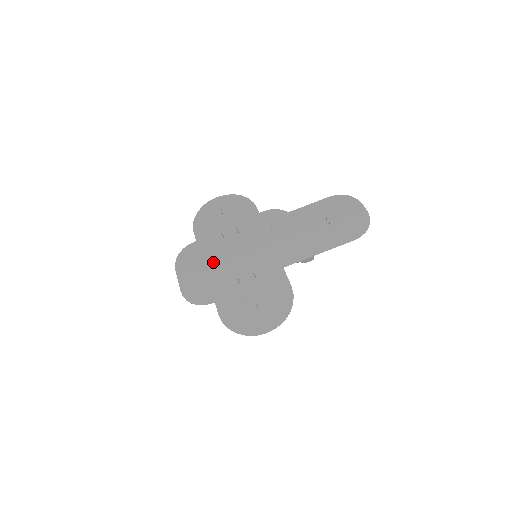
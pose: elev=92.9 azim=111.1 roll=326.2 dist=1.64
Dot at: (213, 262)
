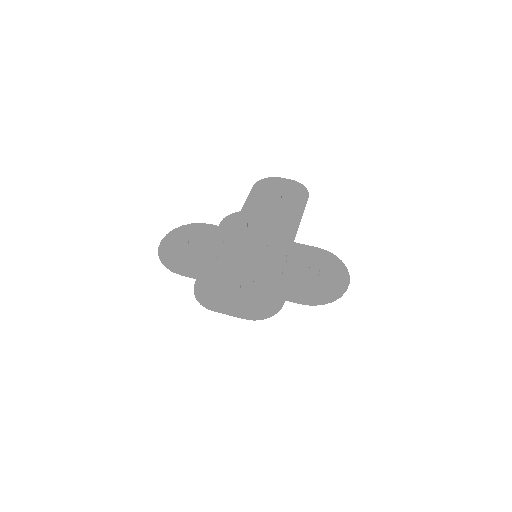
Dot at: (238, 280)
